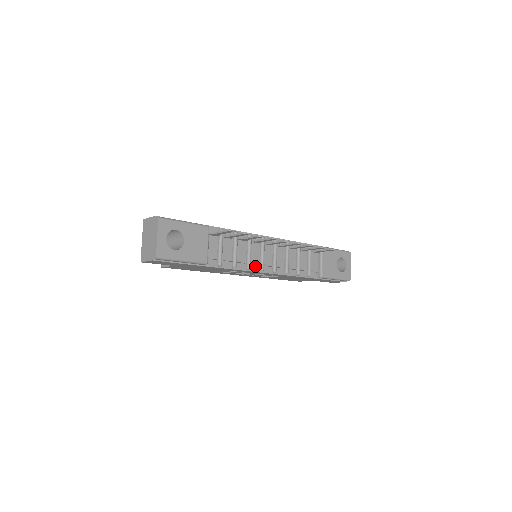
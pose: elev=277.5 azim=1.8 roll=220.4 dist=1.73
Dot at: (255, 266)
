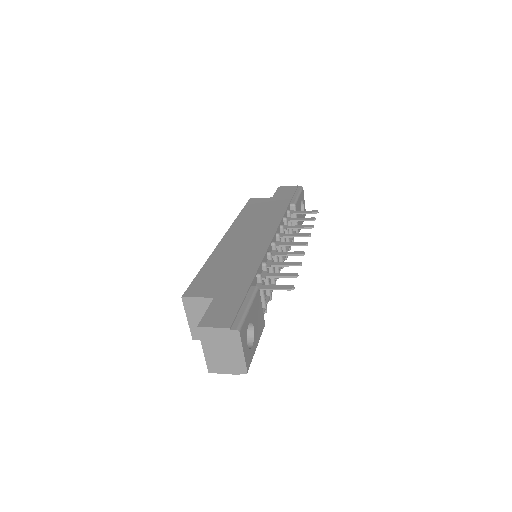
Dot at: occluded
